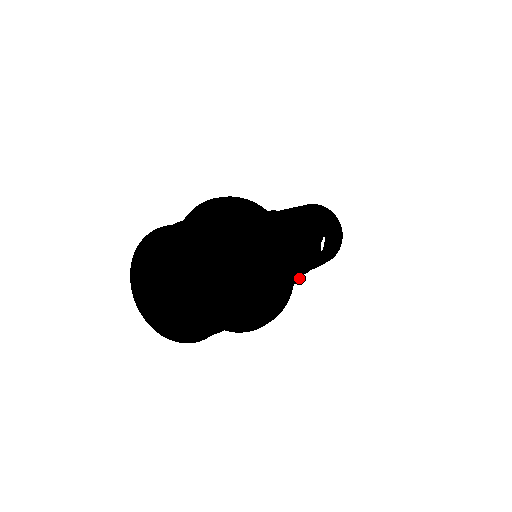
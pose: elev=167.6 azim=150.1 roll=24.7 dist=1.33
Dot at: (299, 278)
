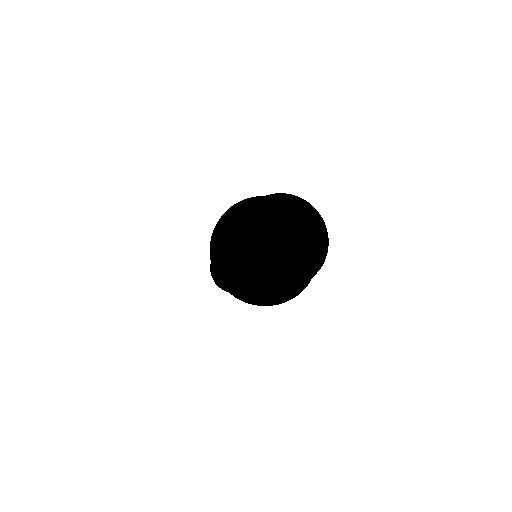
Dot at: occluded
